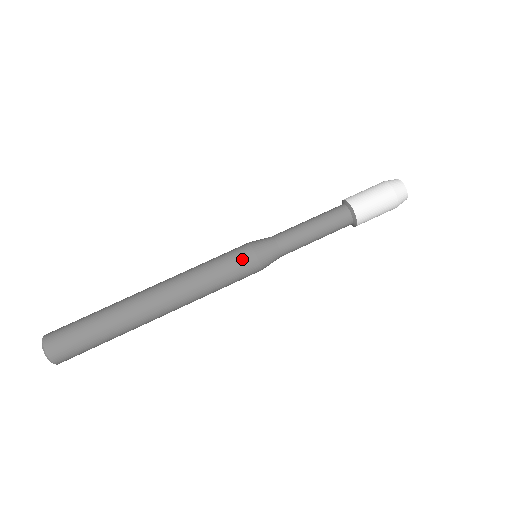
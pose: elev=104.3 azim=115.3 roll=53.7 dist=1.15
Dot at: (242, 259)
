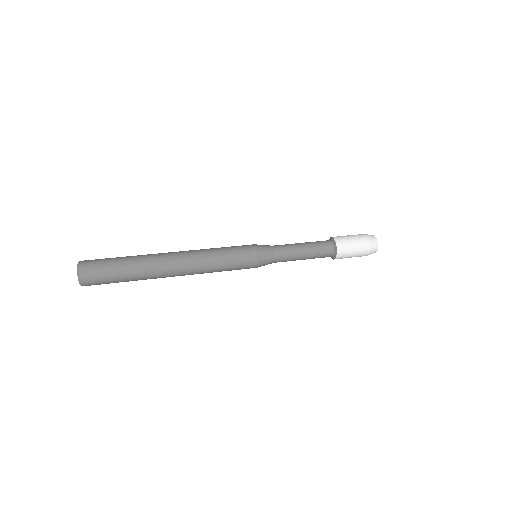
Dot at: (247, 254)
